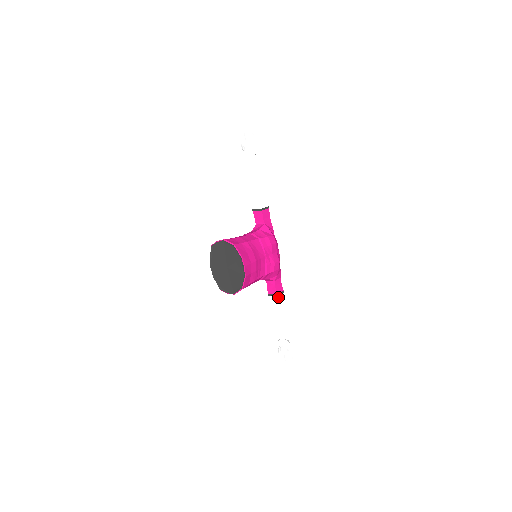
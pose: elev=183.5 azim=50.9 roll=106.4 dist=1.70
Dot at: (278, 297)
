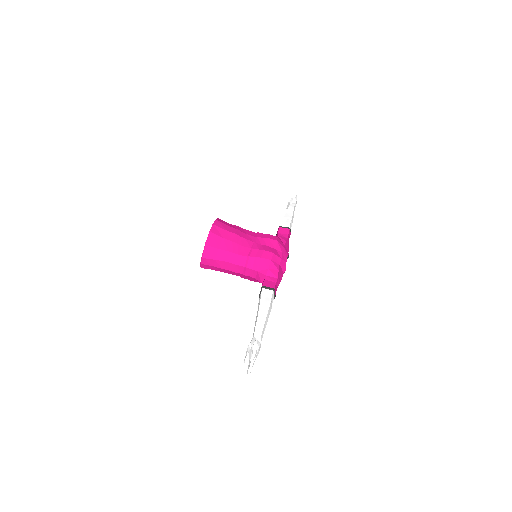
Dot at: (263, 291)
